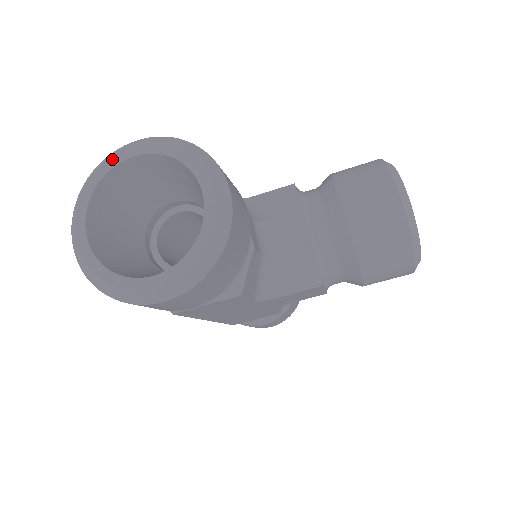
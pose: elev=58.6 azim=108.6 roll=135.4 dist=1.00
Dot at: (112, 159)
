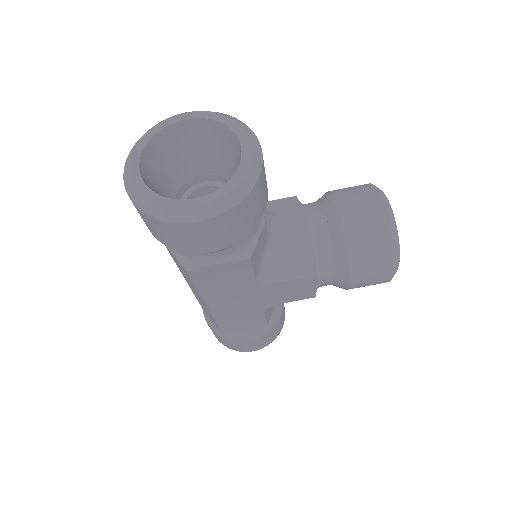
Dot at: (168, 120)
